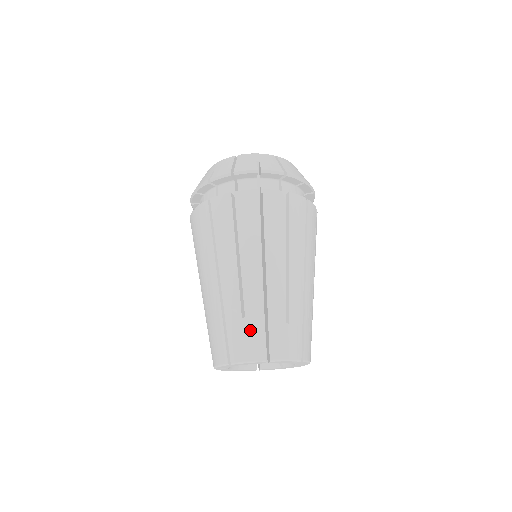
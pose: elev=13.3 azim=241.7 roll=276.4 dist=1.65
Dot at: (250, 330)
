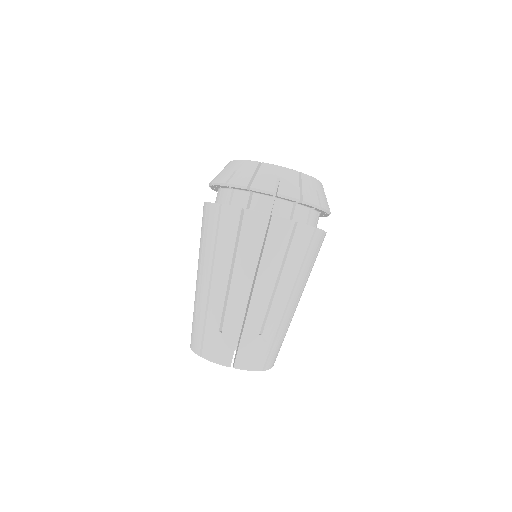
Dot at: (261, 346)
